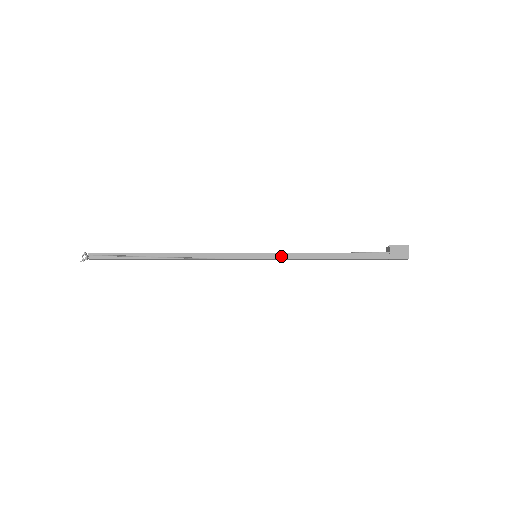
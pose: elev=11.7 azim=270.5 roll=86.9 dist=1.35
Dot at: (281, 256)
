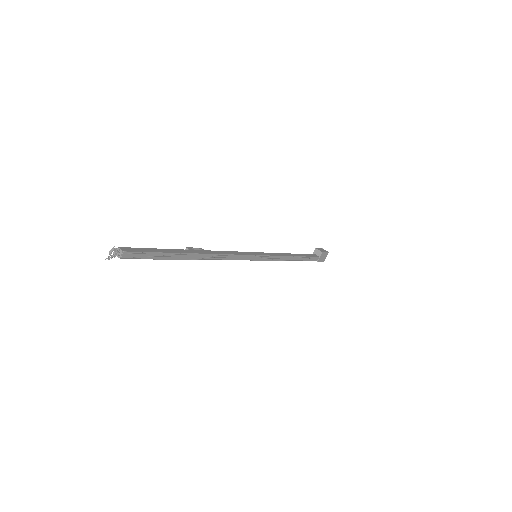
Dot at: (272, 258)
